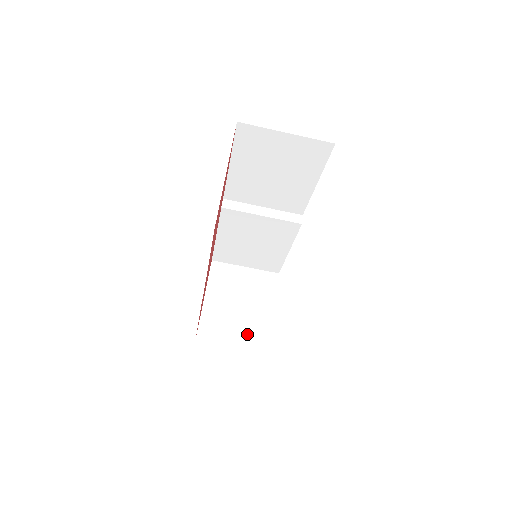
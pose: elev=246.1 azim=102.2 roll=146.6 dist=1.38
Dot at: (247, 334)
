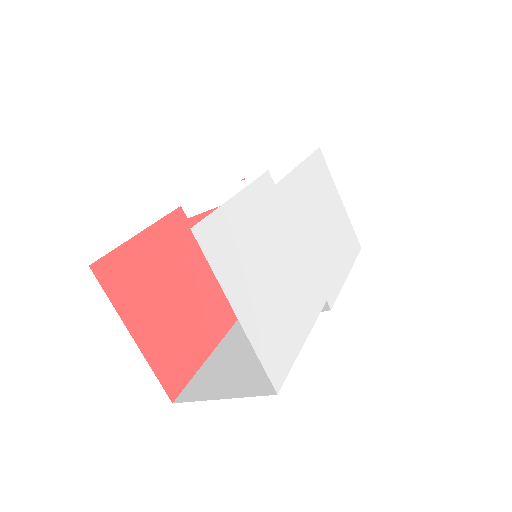
Dot at: occluded
